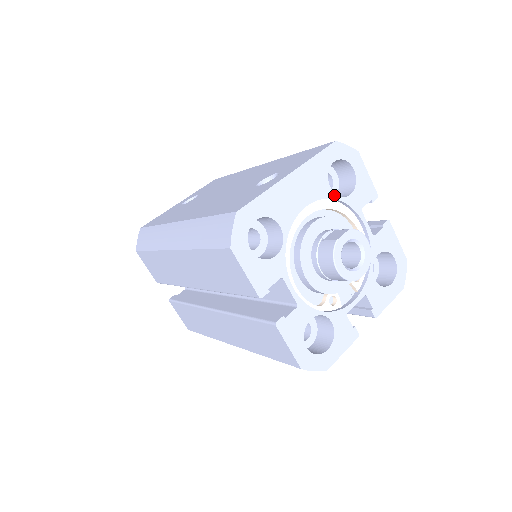
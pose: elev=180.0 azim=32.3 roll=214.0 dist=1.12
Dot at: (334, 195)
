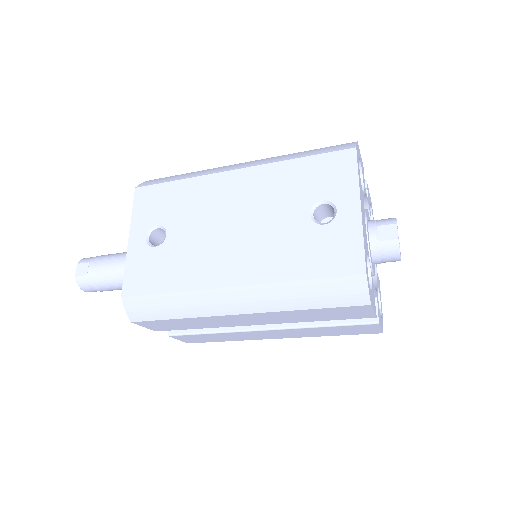
Dot at: (363, 195)
